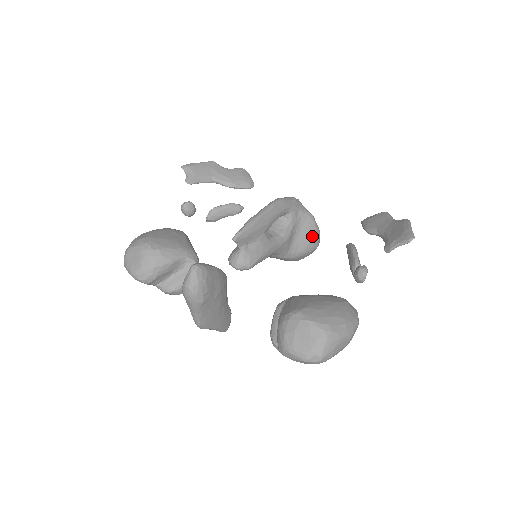
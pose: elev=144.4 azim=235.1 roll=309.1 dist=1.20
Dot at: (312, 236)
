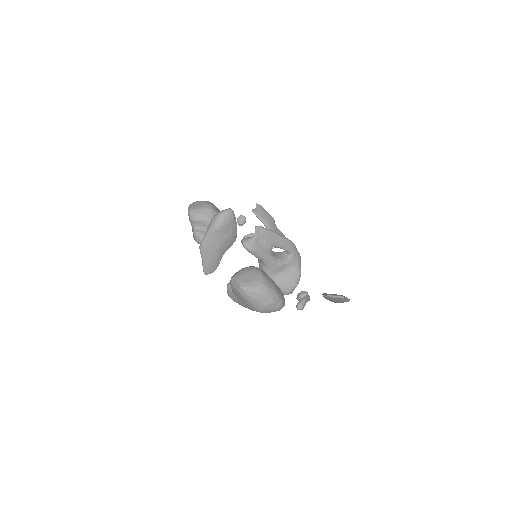
Dot at: (292, 282)
